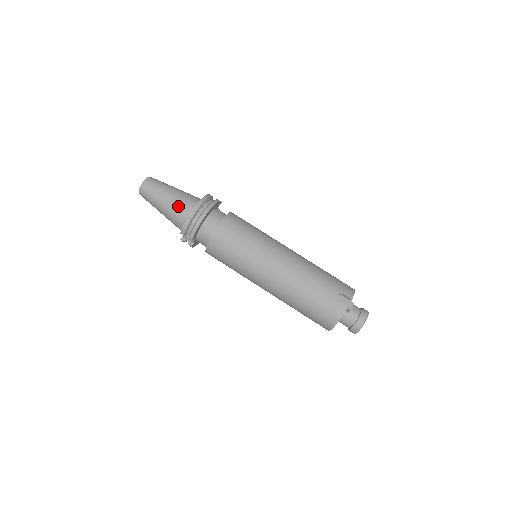
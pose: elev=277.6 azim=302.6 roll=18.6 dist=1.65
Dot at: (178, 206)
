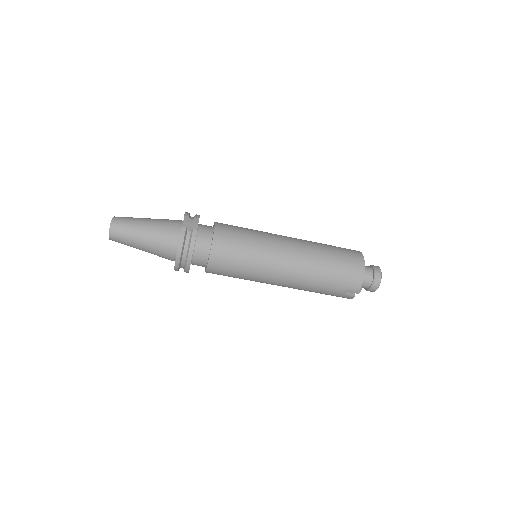
Dot at: (158, 255)
